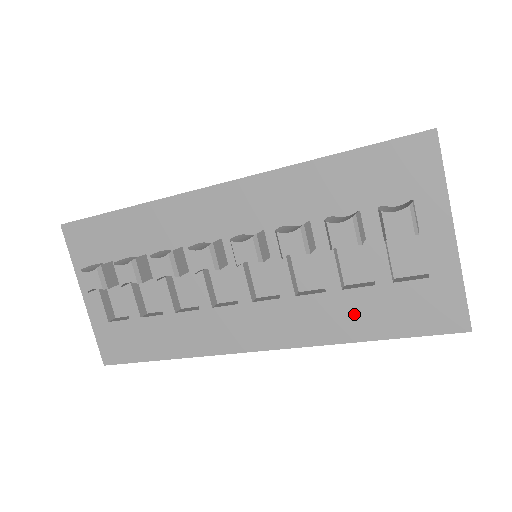
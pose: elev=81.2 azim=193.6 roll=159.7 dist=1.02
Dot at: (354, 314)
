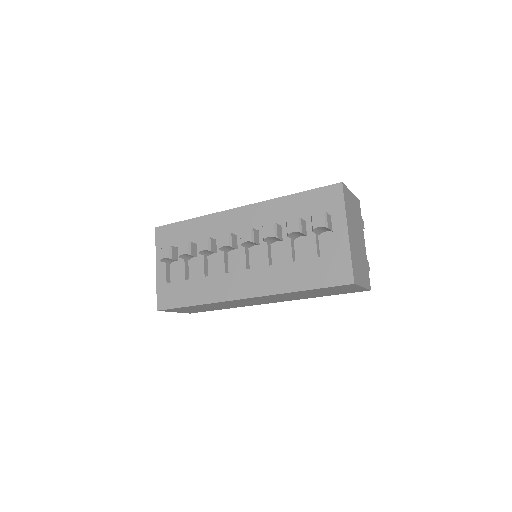
Dot at: (297, 275)
